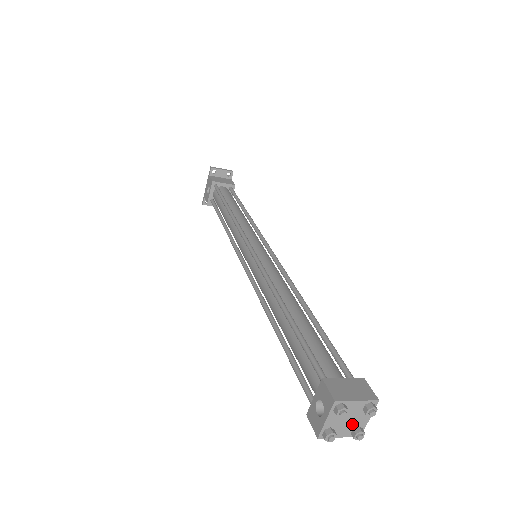
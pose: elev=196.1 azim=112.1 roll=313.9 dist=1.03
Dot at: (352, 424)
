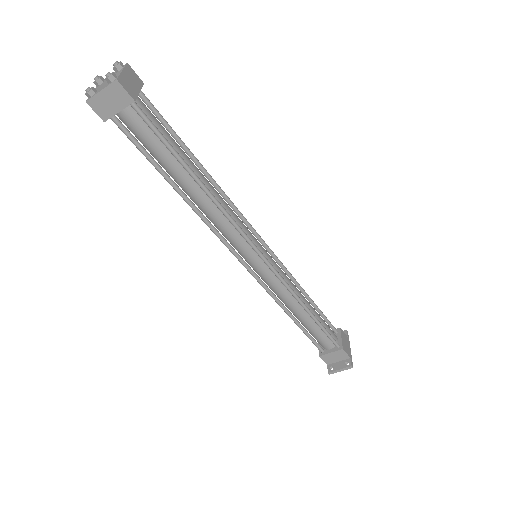
Dot at: occluded
